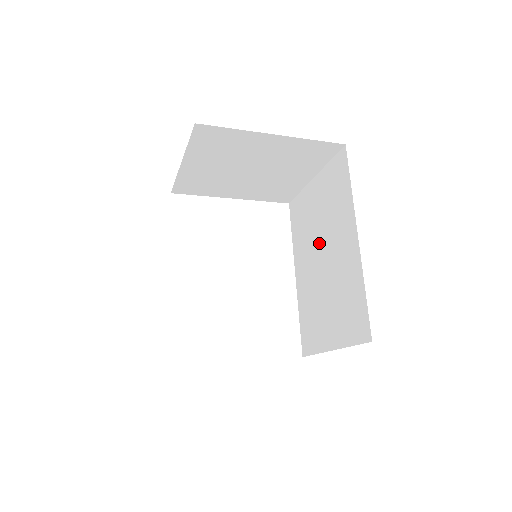
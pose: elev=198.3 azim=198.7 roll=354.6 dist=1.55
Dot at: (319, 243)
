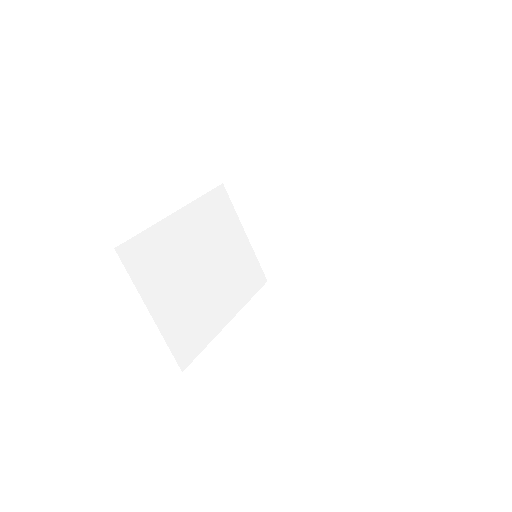
Dot at: occluded
